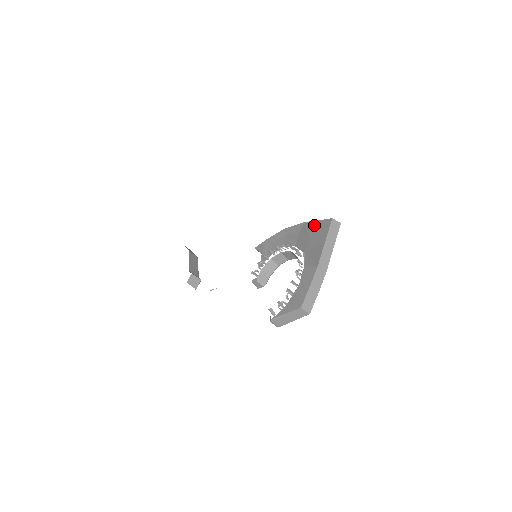
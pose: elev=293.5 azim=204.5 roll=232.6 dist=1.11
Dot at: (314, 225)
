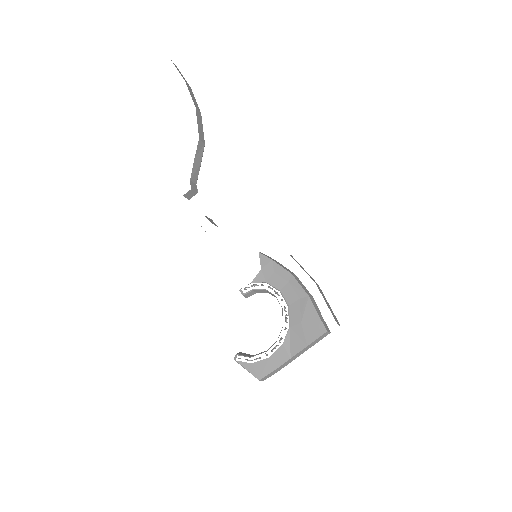
Dot at: (312, 314)
